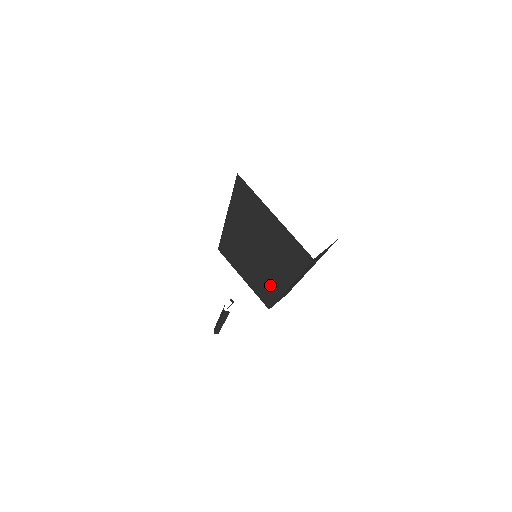
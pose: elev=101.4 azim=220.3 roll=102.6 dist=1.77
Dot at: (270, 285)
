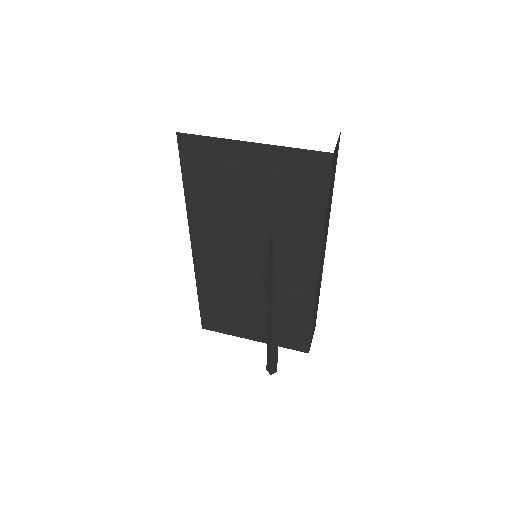
Dot at: (293, 299)
